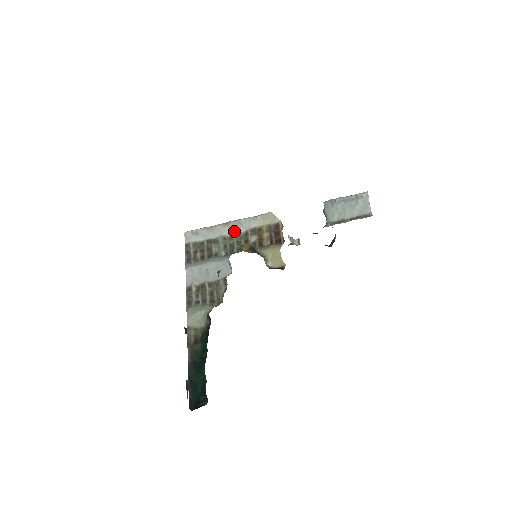
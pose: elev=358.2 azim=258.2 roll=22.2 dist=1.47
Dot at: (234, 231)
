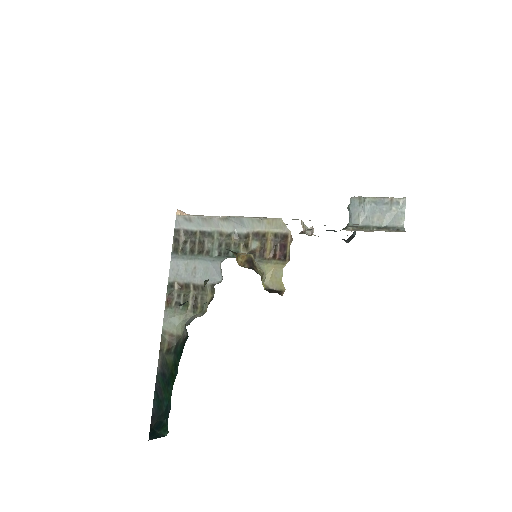
Dot at: (233, 229)
